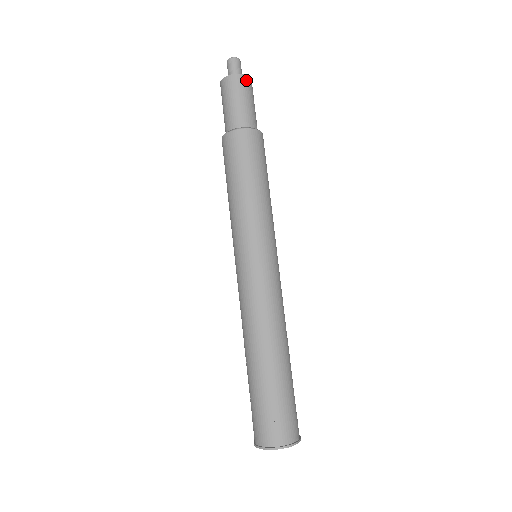
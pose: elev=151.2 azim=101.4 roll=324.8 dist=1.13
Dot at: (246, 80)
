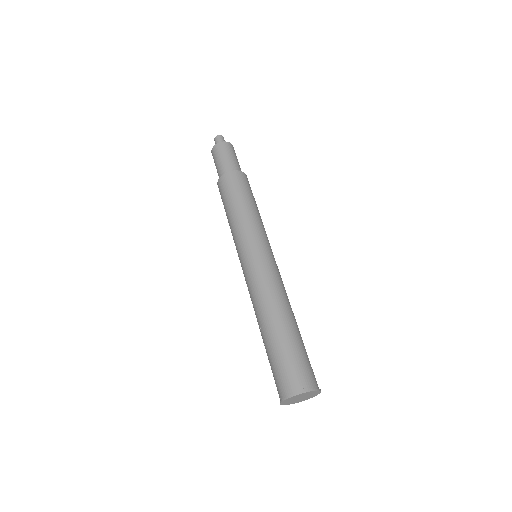
Dot at: (229, 145)
